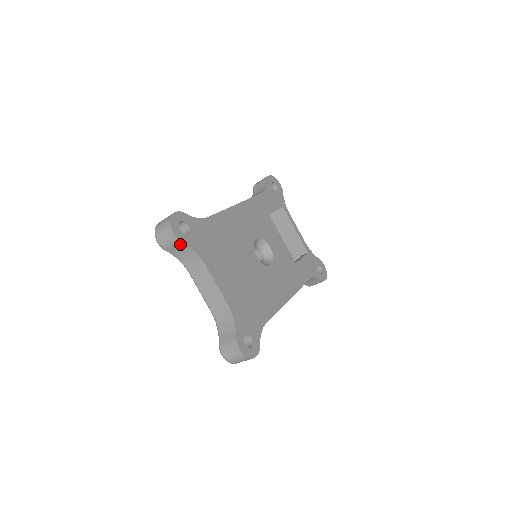
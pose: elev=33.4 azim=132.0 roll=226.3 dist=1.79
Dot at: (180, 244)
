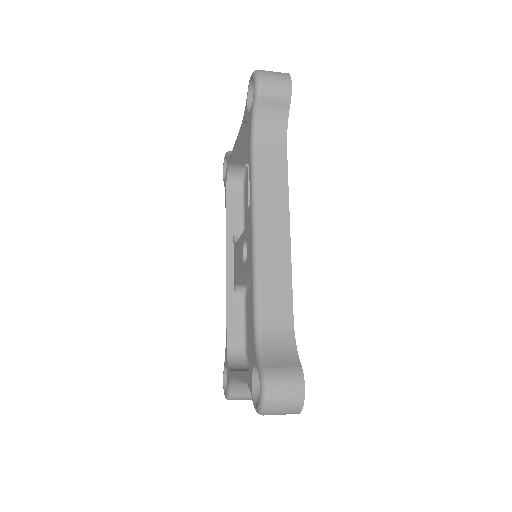
Dot at: occluded
